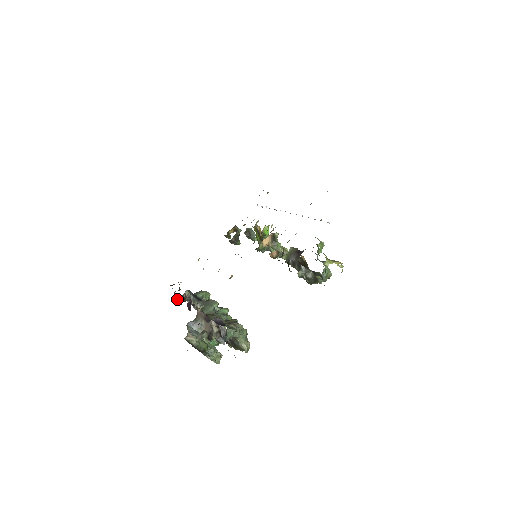
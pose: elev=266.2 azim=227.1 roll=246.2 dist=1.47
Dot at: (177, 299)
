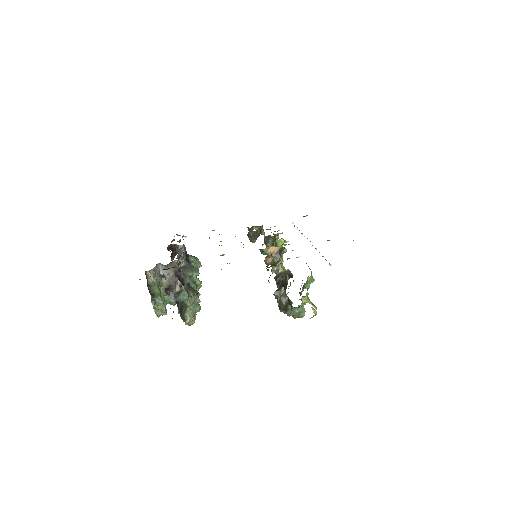
Dot at: (170, 245)
